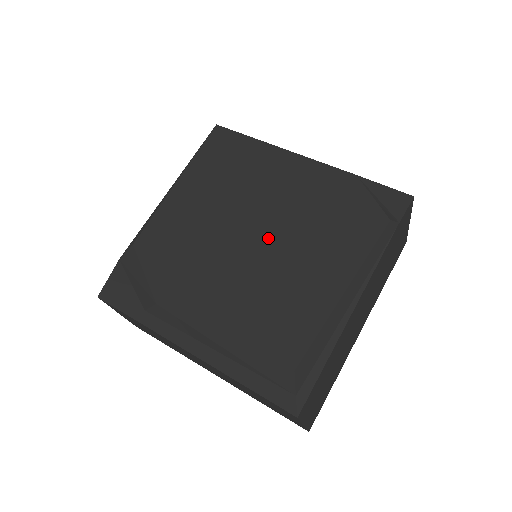
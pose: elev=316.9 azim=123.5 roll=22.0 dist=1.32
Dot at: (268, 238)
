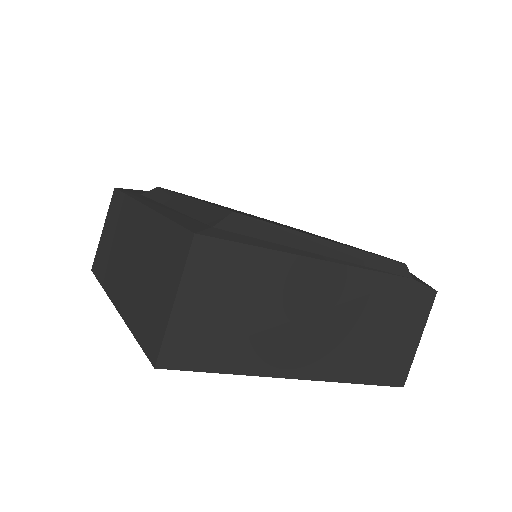
Dot at: occluded
